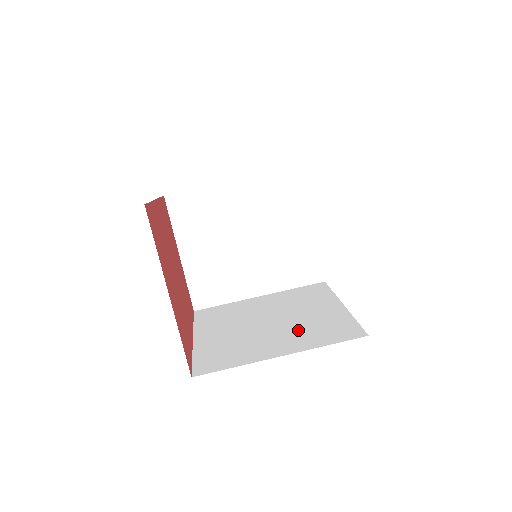
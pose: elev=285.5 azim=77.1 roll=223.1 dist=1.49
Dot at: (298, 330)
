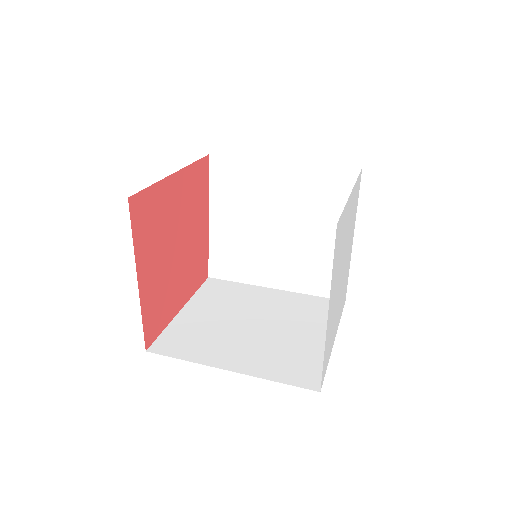
Dot at: occluded
